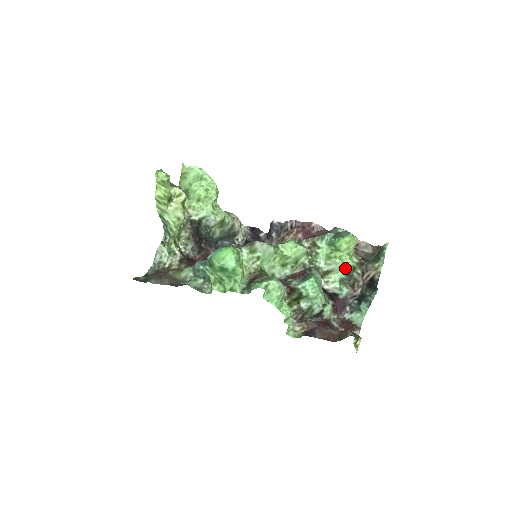
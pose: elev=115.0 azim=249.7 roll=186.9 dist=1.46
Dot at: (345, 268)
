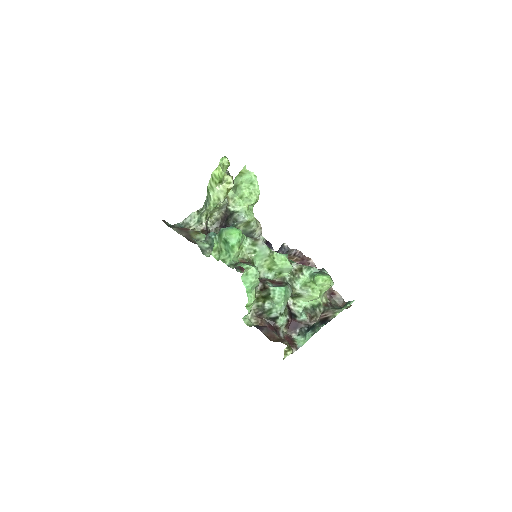
Dot at: (313, 301)
